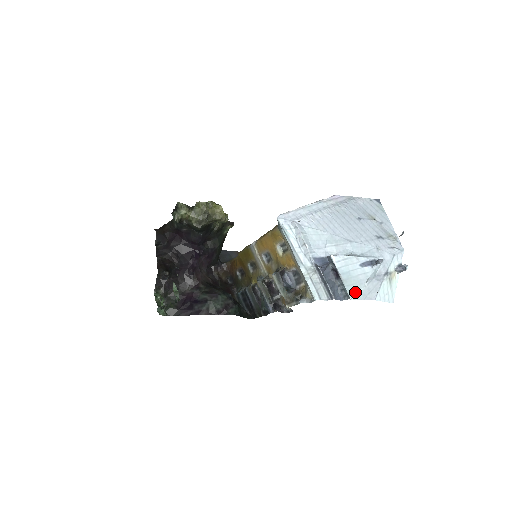
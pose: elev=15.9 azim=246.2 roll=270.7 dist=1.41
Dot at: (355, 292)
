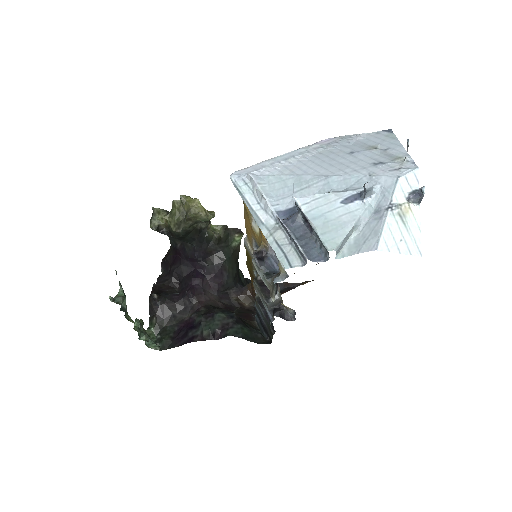
Dot at: (336, 241)
